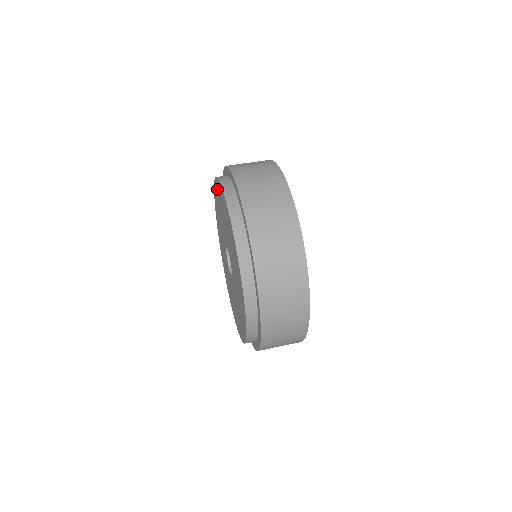
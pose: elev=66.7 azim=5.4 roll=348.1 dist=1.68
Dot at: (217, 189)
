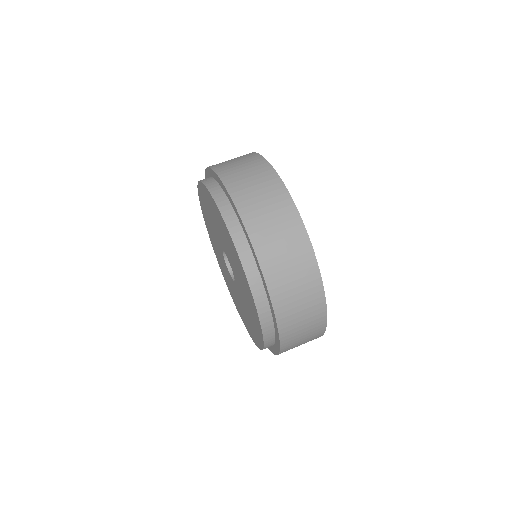
Dot at: (204, 214)
